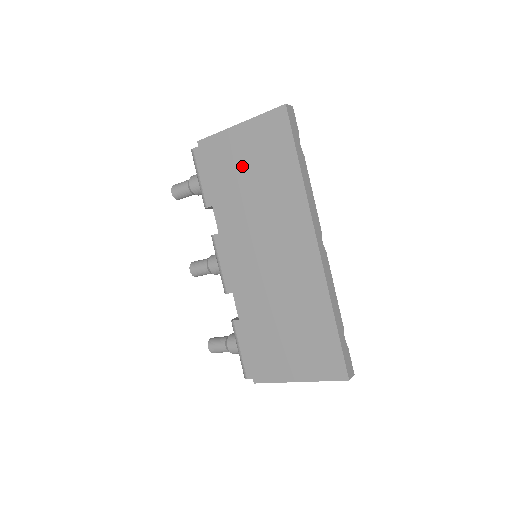
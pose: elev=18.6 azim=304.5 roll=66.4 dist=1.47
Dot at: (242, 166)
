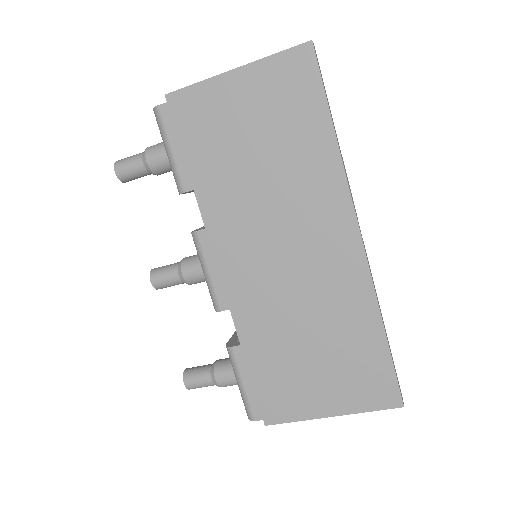
Dot at: (242, 131)
